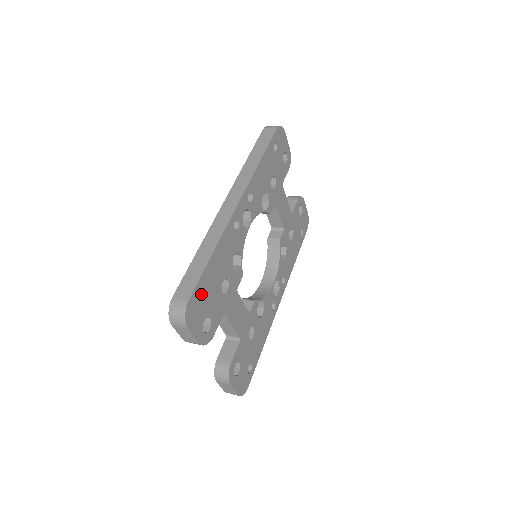
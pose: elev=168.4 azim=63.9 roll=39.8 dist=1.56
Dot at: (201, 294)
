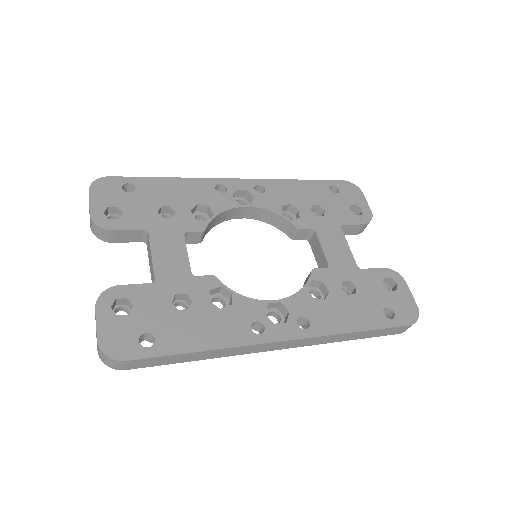
Dot at: (132, 195)
